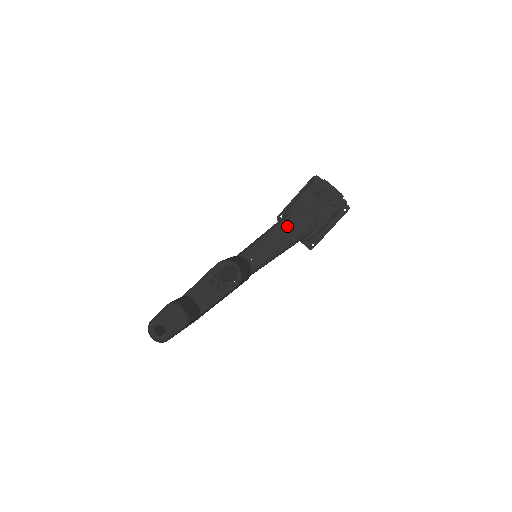
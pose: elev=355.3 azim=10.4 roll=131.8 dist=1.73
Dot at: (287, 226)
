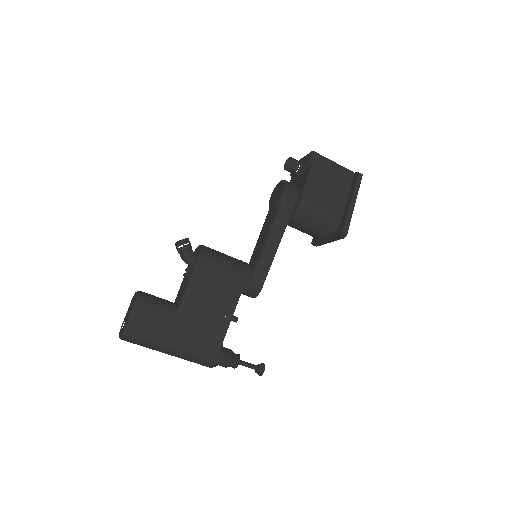
Dot at: (269, 209)
